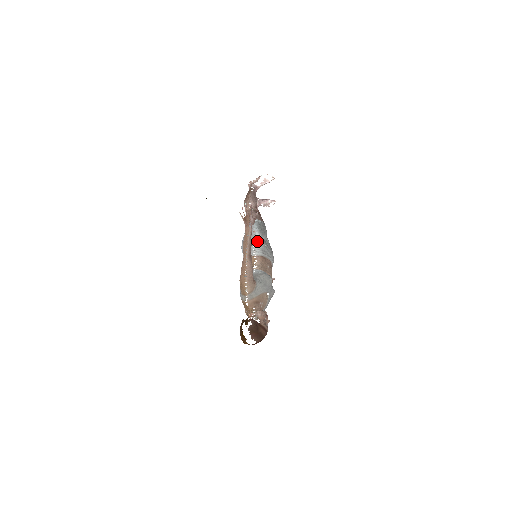
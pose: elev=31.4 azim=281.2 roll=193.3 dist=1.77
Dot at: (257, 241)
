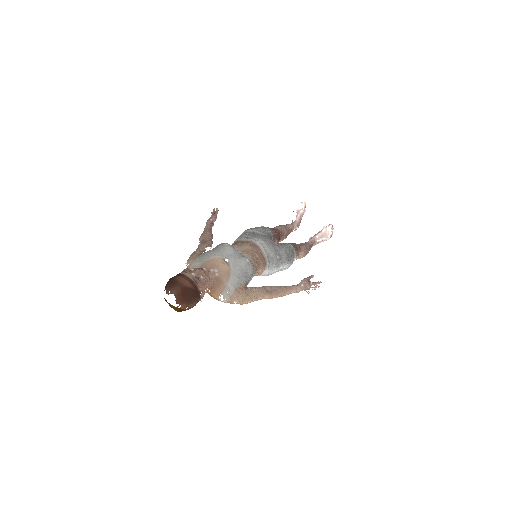
Dot at: occluded
